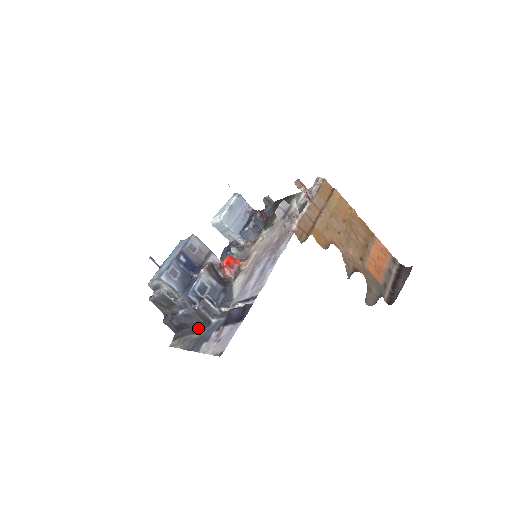
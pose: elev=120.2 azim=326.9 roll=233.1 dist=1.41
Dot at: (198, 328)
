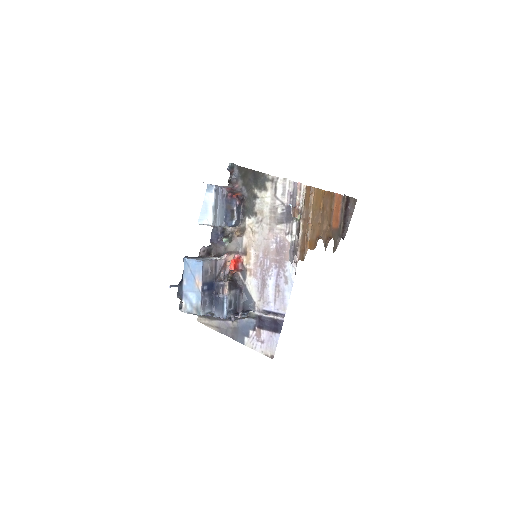
Dot at: occluded
